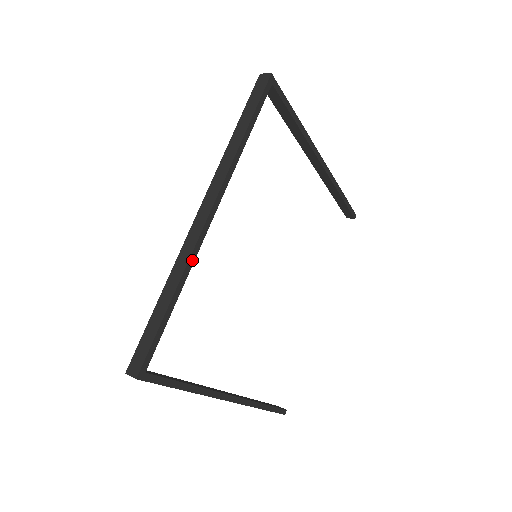
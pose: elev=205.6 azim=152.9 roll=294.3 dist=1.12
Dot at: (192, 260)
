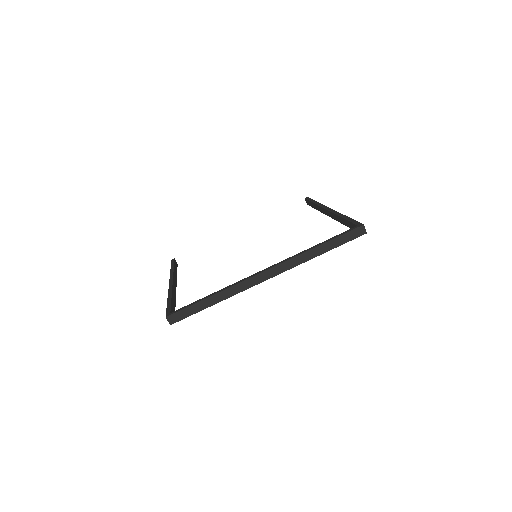
Dot at: (240, 291)
